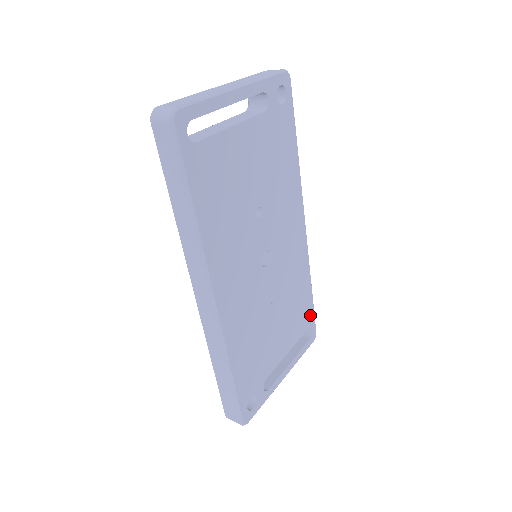
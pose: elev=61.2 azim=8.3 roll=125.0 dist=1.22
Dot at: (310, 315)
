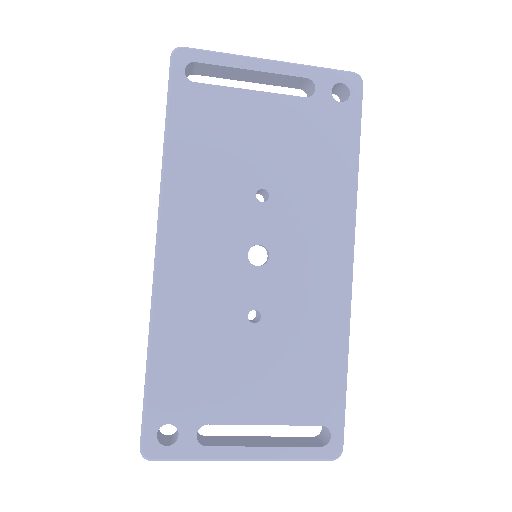
Dot at: (333, 406)
